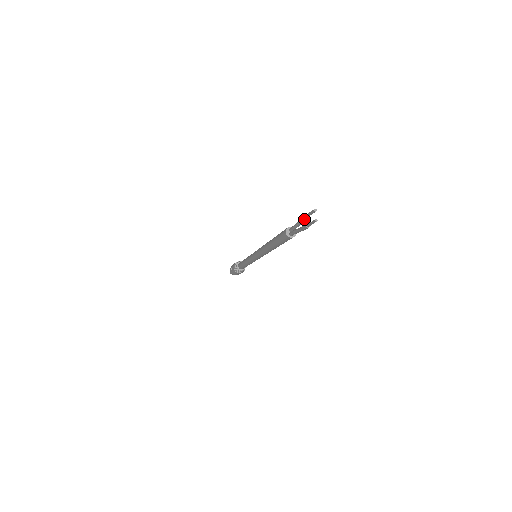
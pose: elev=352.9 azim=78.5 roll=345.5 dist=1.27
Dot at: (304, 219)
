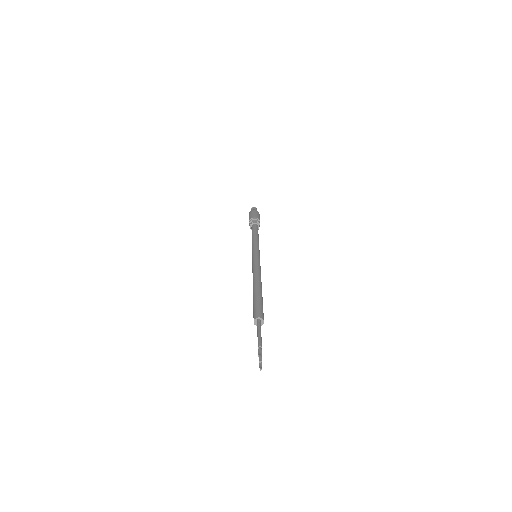
Dot at: (259, 345)
